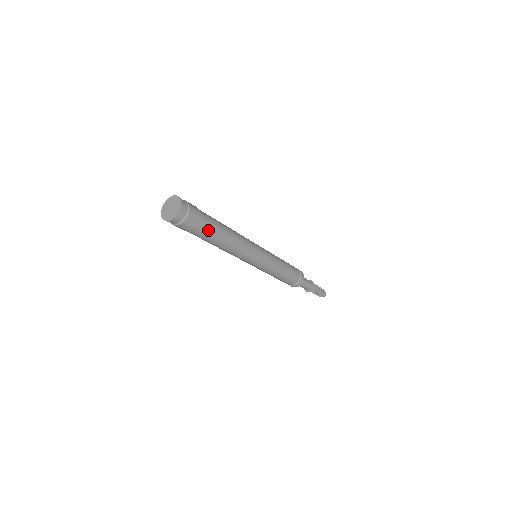
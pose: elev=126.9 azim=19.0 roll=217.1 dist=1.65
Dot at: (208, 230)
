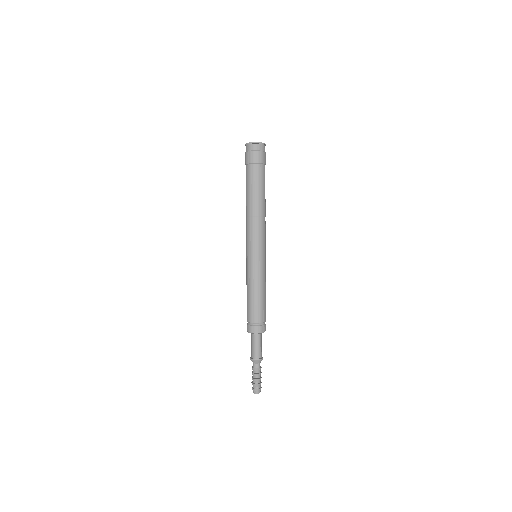
Dot at: occluded
